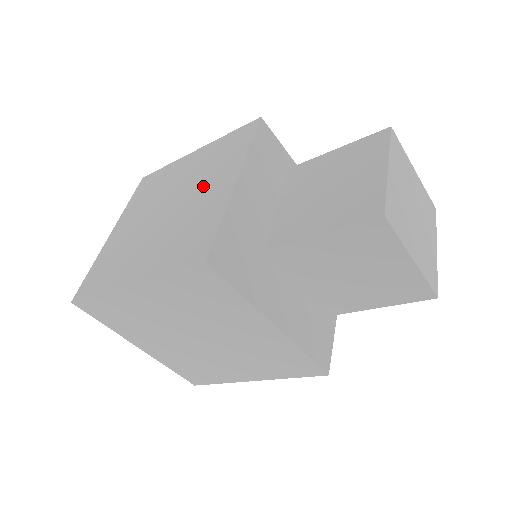
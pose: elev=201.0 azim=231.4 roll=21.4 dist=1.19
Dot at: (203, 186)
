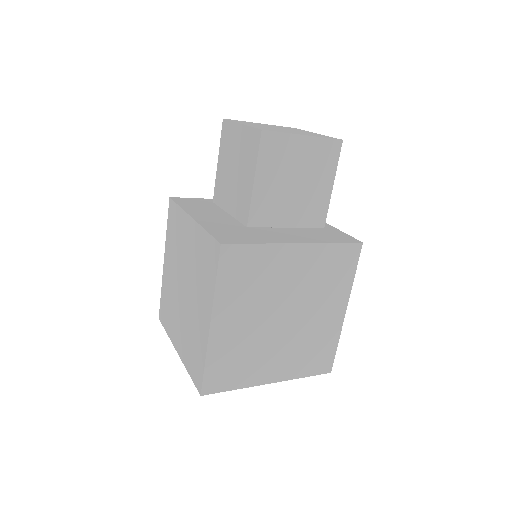
Dot at: (184, 250)
